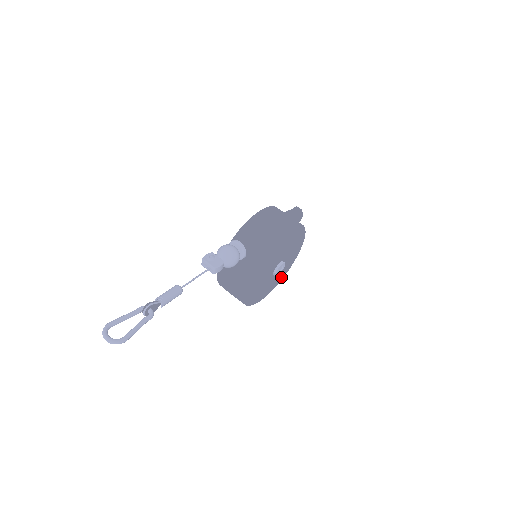
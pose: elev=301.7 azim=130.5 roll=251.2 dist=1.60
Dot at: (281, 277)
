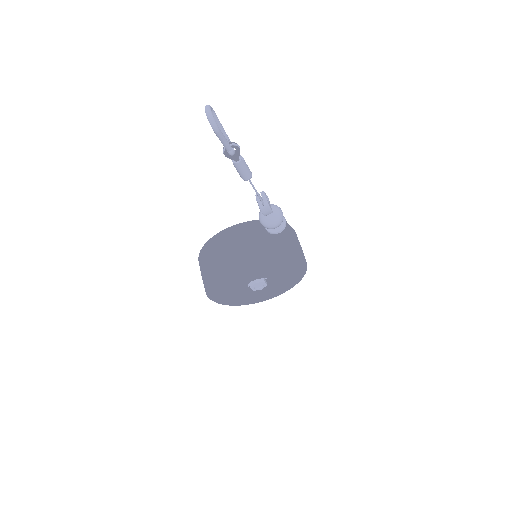
Dot at: (237, 300)
